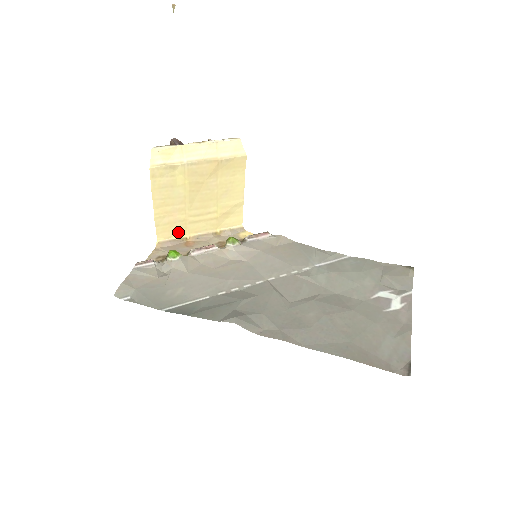
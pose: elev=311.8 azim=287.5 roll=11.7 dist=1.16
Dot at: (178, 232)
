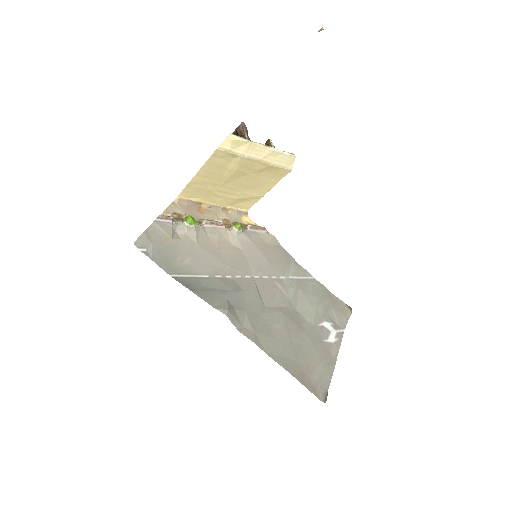
Dot at: (199, 196)
